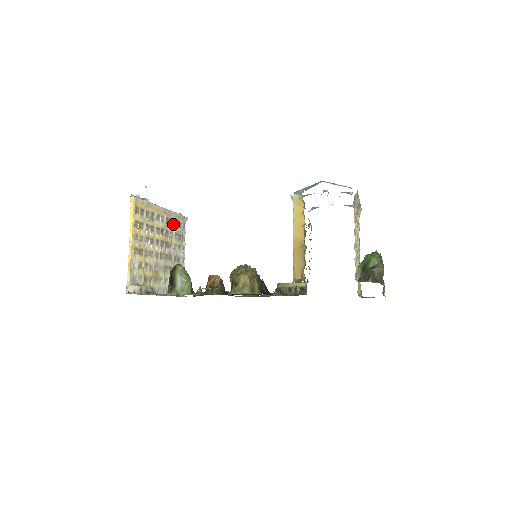
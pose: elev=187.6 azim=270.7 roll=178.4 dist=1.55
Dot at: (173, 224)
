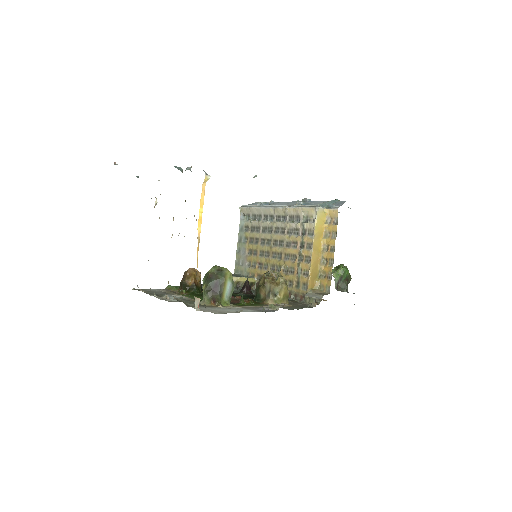
Dot at: (155, 197)
